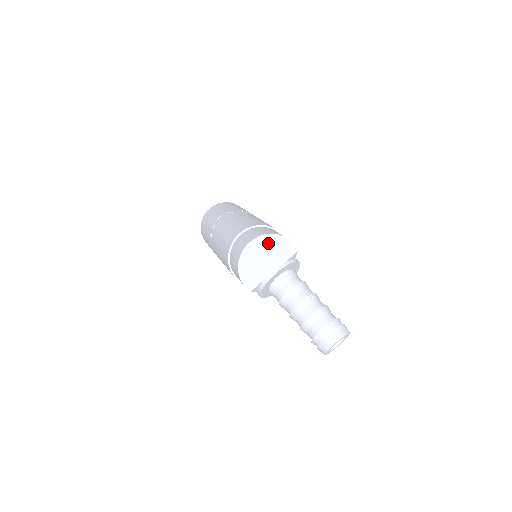
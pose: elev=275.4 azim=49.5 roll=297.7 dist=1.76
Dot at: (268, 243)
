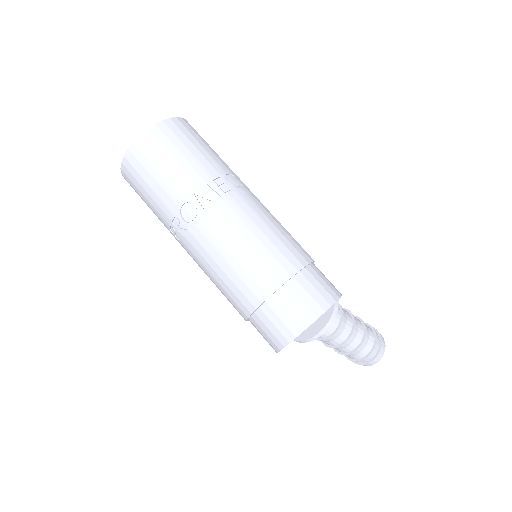
Dot at: occluded
